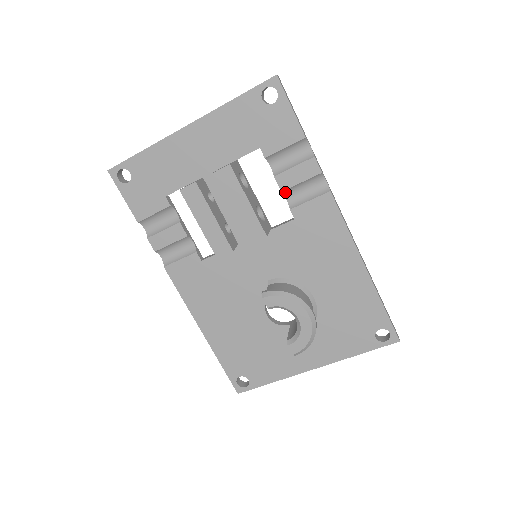
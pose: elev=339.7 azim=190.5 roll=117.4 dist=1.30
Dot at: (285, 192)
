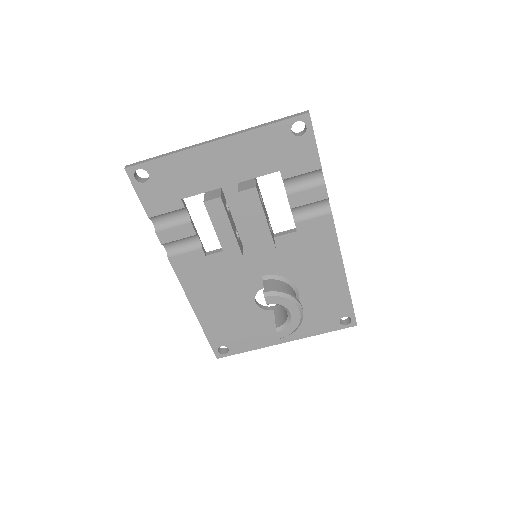
Dot at: (293, 208)
